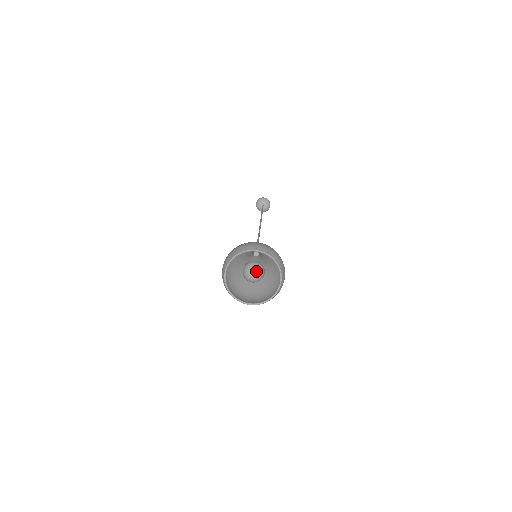
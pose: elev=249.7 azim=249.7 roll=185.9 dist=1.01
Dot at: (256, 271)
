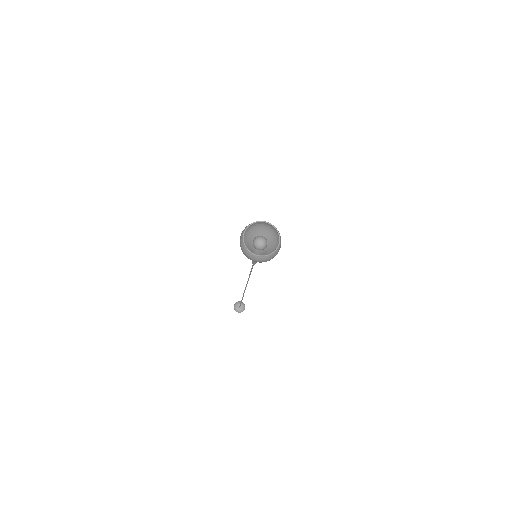
Dot at: (264, 241)
